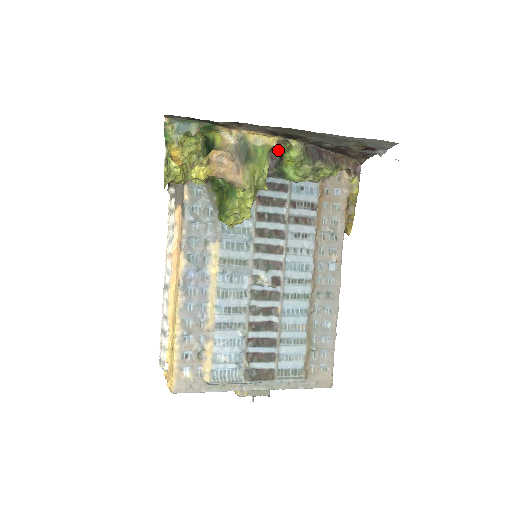
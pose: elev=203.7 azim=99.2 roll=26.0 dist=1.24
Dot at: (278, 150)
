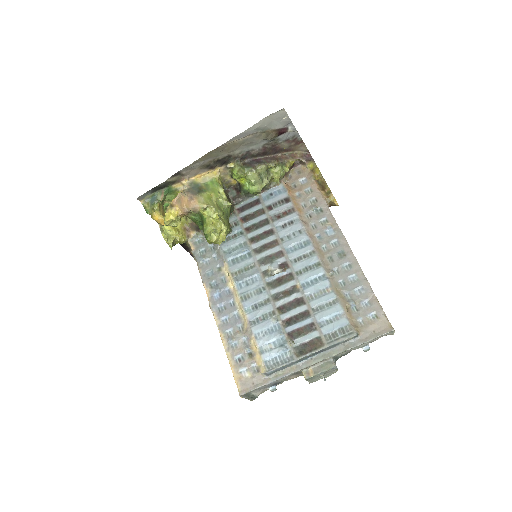
Dot at: (235, 181)
